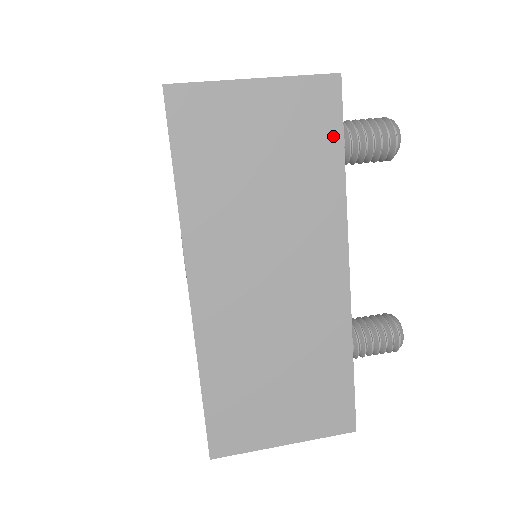
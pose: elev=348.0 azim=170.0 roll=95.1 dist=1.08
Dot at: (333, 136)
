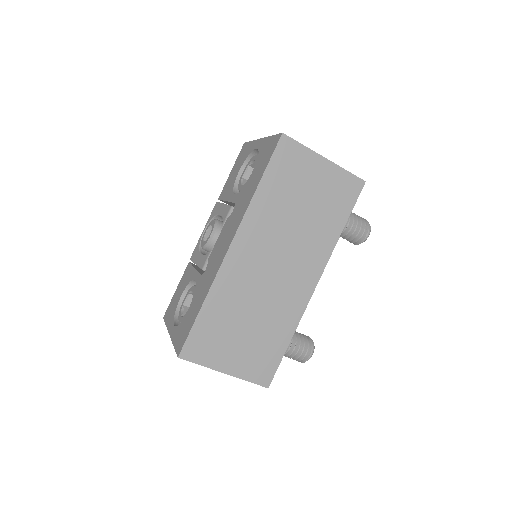
Dot at: (346, 210)
